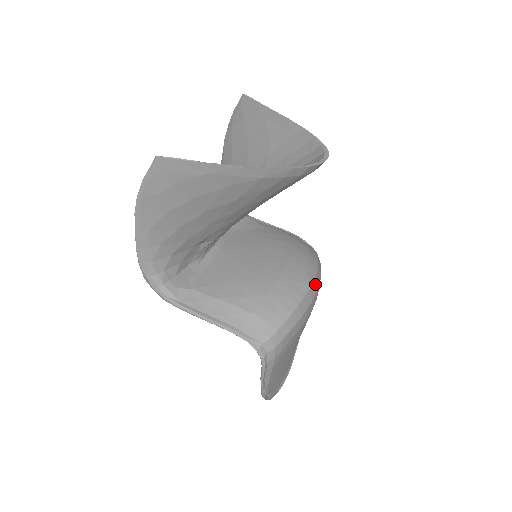
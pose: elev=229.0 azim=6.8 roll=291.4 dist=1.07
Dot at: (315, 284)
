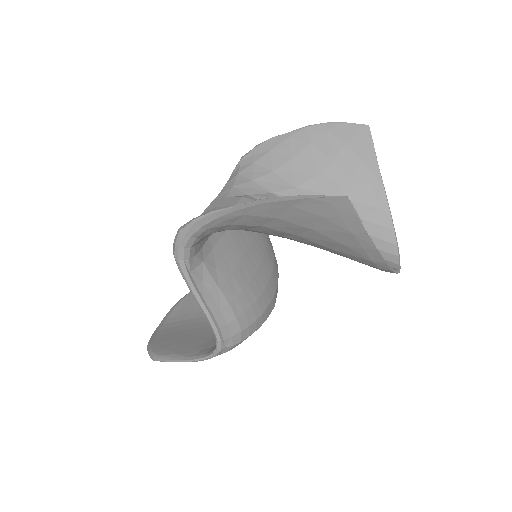
Dot at: occluded
